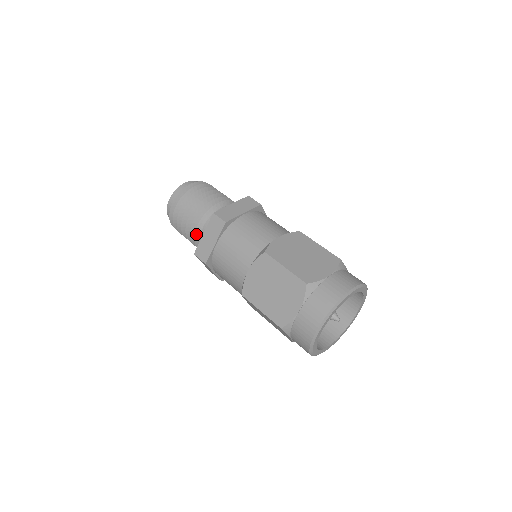
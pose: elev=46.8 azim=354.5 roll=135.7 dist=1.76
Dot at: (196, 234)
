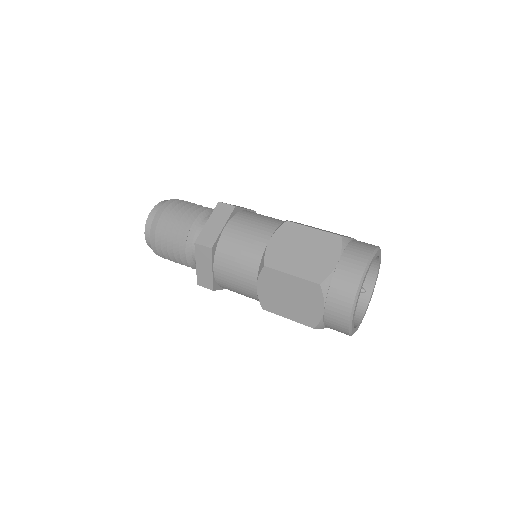
Dot at: (190, 233)
